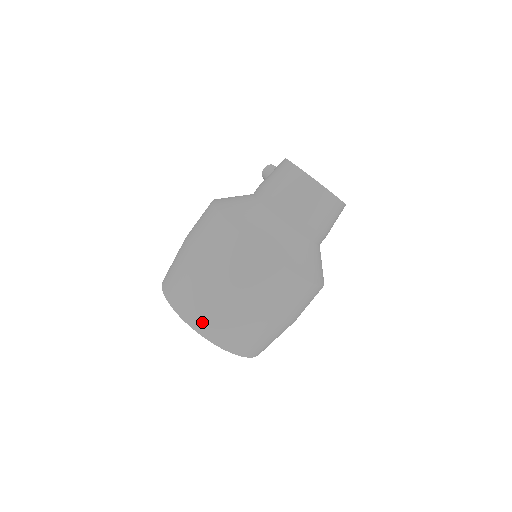
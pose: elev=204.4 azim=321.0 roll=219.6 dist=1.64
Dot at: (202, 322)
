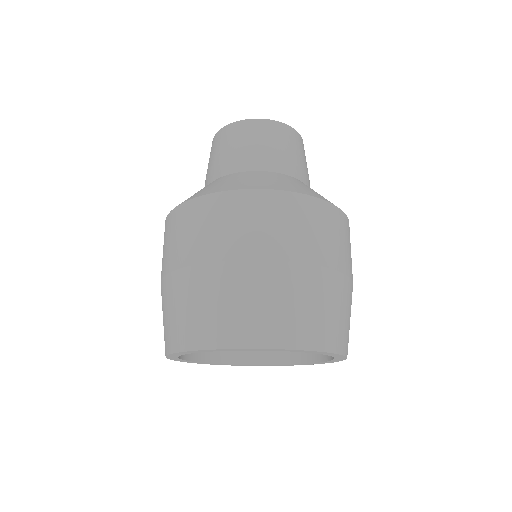
Dot at: (198, 331)
